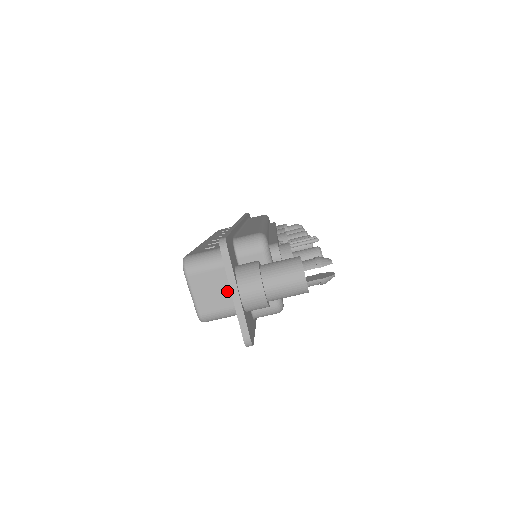
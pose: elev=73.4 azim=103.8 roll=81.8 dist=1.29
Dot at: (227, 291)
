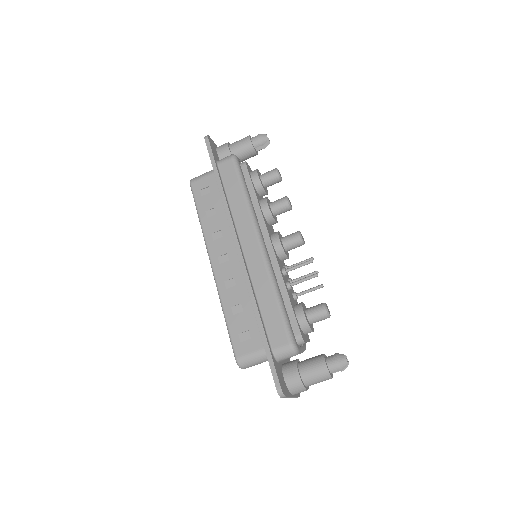
Dot at: occluded
